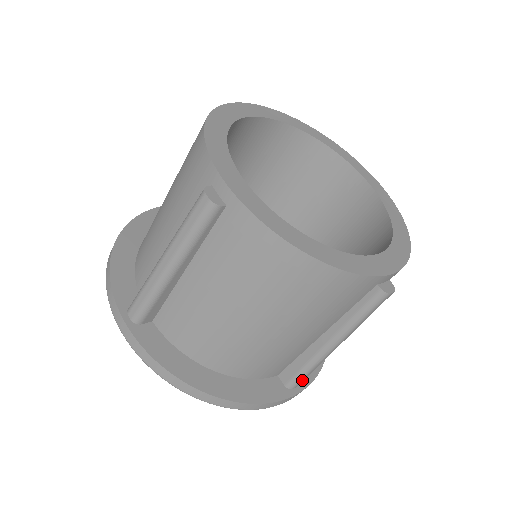
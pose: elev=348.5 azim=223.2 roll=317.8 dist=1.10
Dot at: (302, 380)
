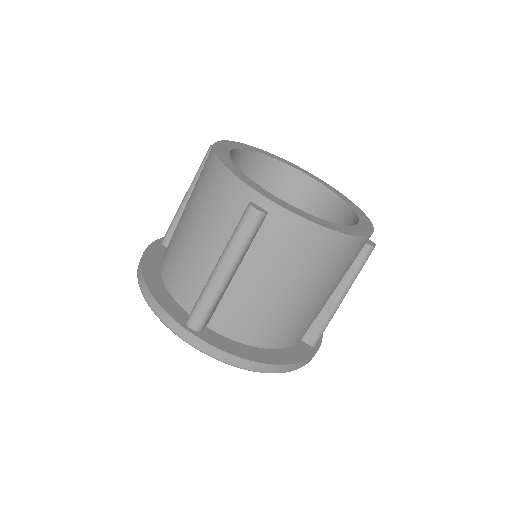
Dot at: occluded
